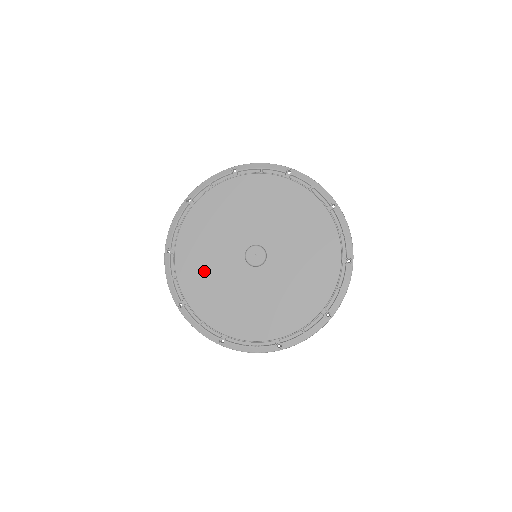
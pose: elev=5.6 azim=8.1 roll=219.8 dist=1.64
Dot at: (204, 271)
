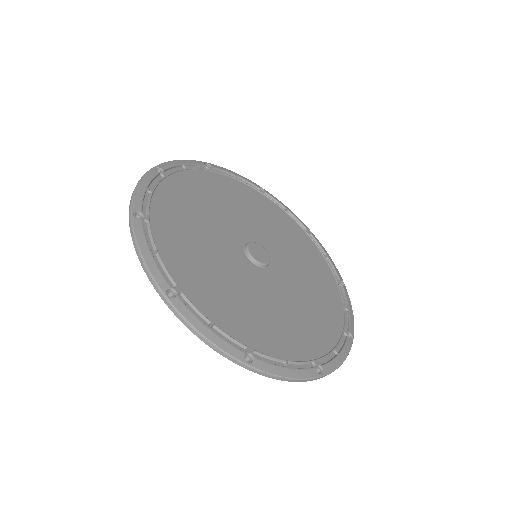
Dot at: (210, 199)
